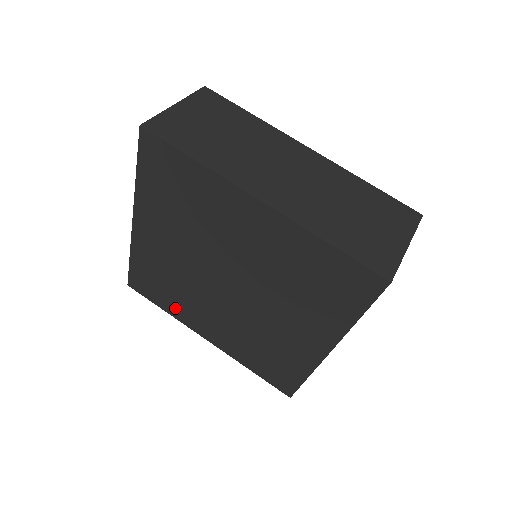
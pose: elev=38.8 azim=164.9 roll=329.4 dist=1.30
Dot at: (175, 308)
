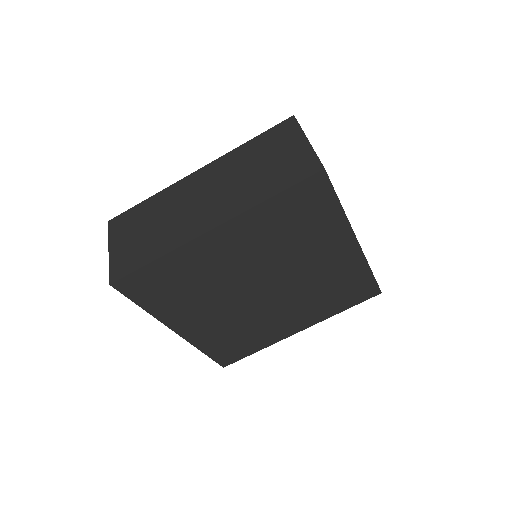
Dot at: (261, 341)
